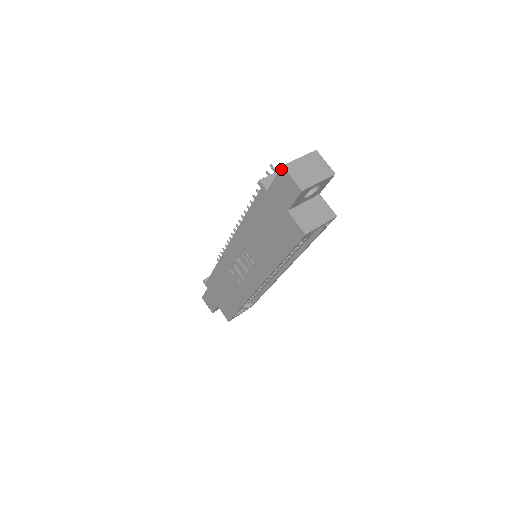
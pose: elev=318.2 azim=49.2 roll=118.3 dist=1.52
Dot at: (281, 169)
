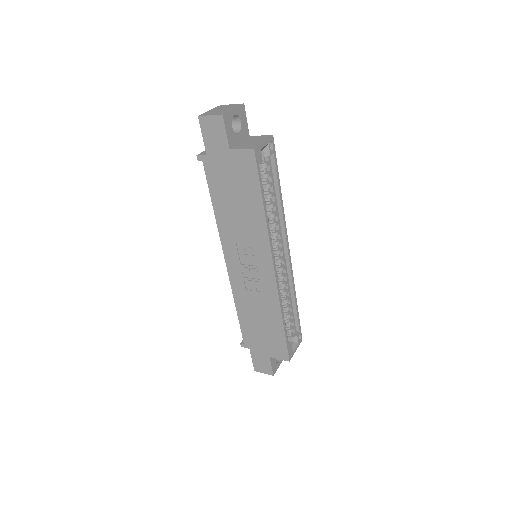
Dot at: (199, 120)
